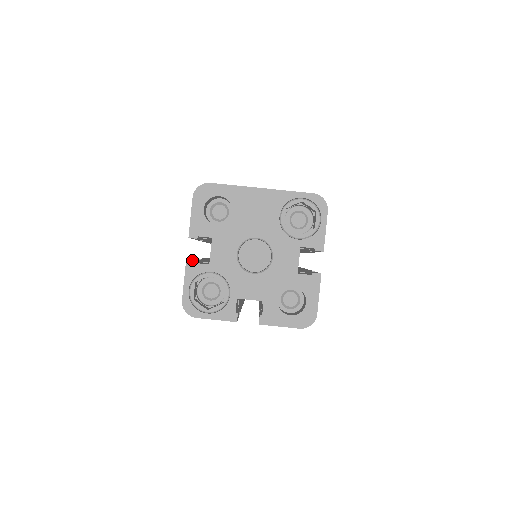
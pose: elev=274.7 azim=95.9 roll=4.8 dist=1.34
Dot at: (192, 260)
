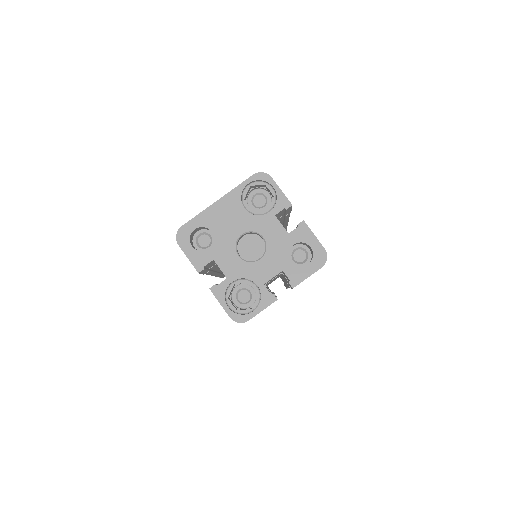
Dot at: (213, 285)
